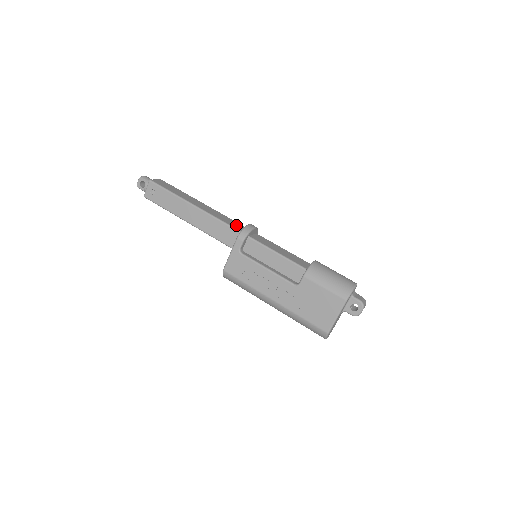
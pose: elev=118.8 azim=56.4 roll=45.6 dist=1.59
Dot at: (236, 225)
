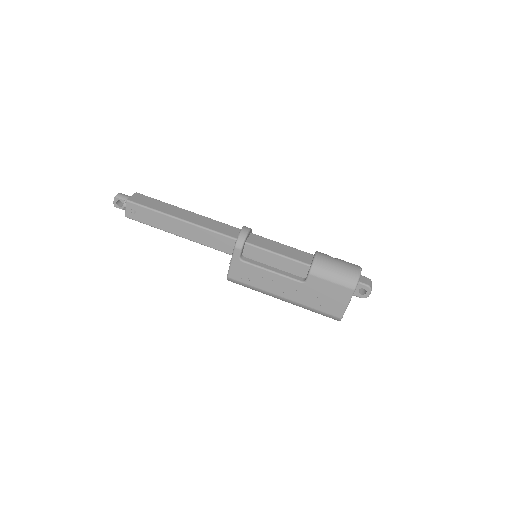
Dot at: (229, 230)
